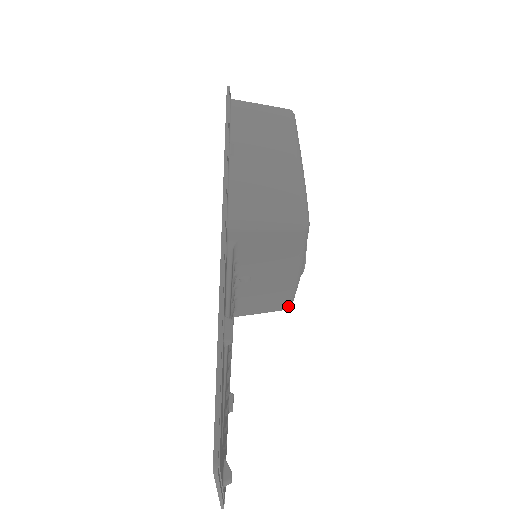
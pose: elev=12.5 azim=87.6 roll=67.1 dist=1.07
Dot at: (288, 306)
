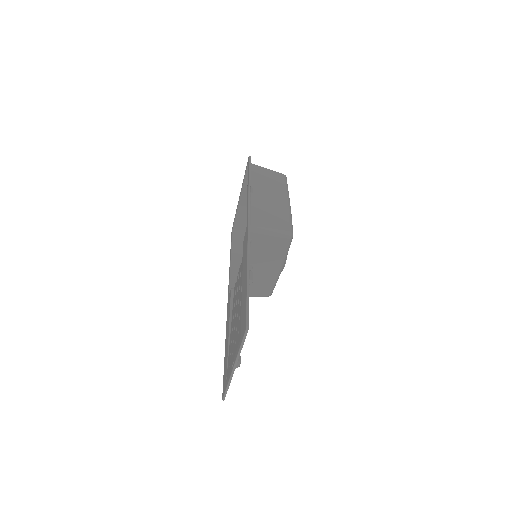
Dot at: (270, 293)
